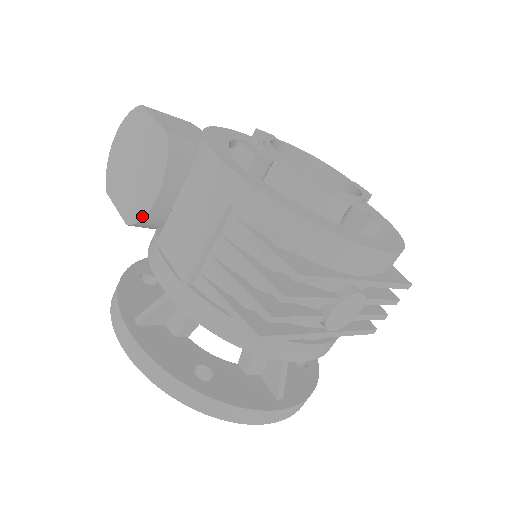
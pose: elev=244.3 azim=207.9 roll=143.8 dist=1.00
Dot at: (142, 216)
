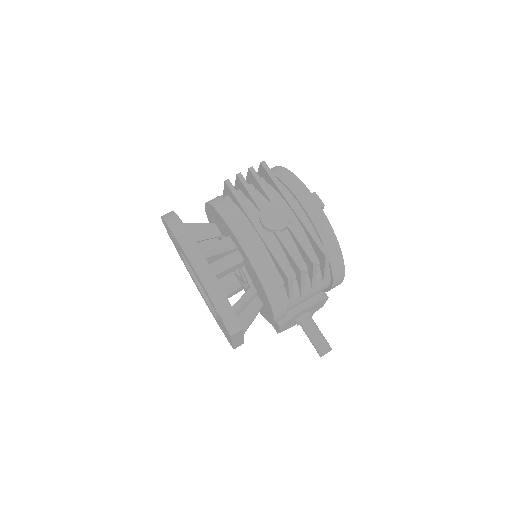
Dot at: occluded
